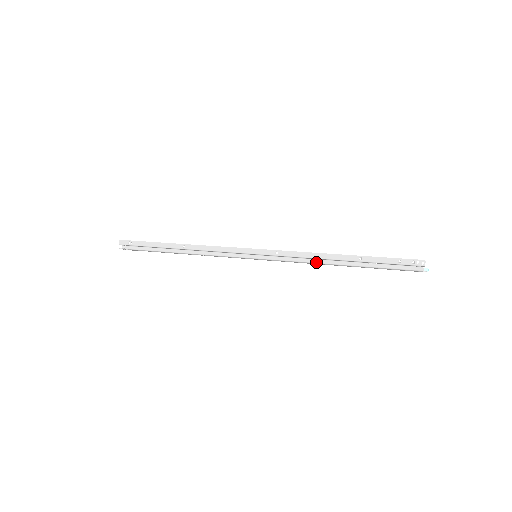
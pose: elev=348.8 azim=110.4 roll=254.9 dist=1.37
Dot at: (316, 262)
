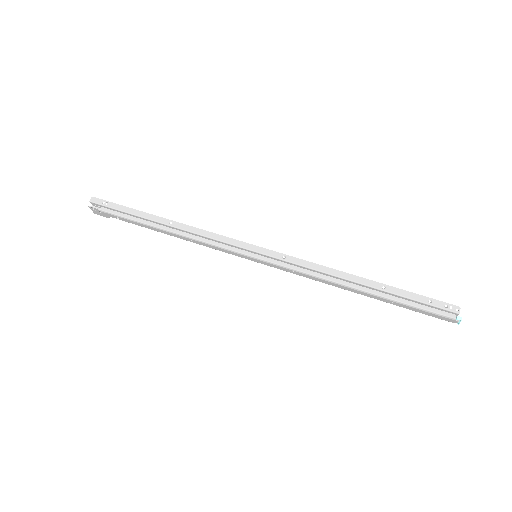
Dot at: (329, 279)
